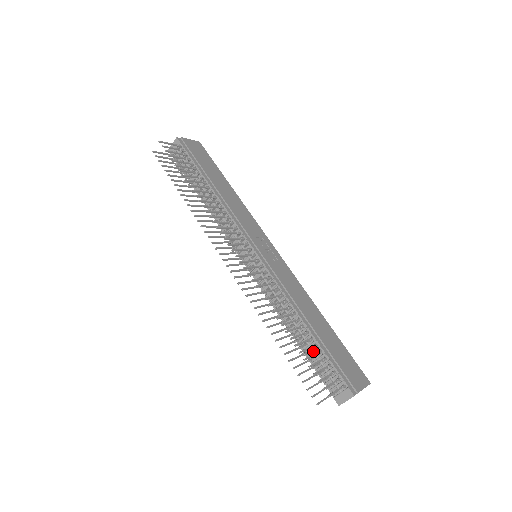
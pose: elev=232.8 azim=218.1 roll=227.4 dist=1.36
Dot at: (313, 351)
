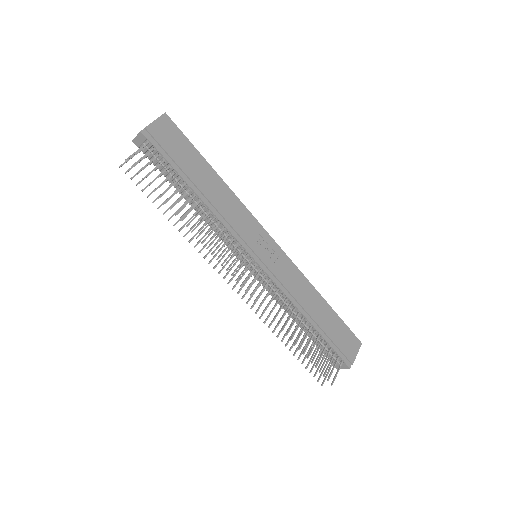
Dot at: occluded
